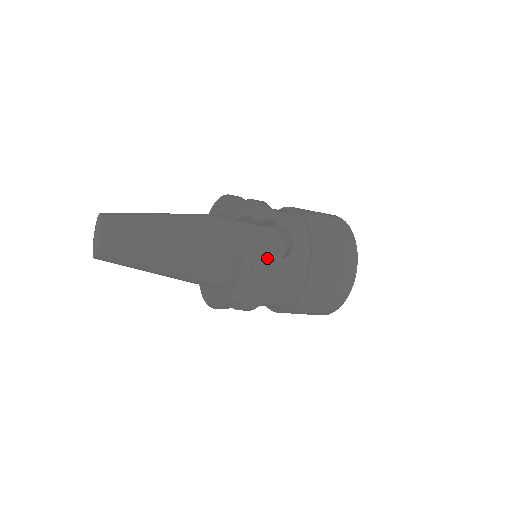
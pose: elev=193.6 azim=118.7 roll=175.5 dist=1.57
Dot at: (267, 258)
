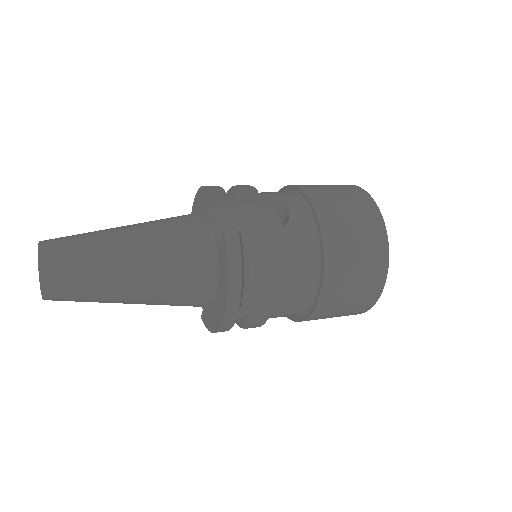
Dot at: (257, 230)
